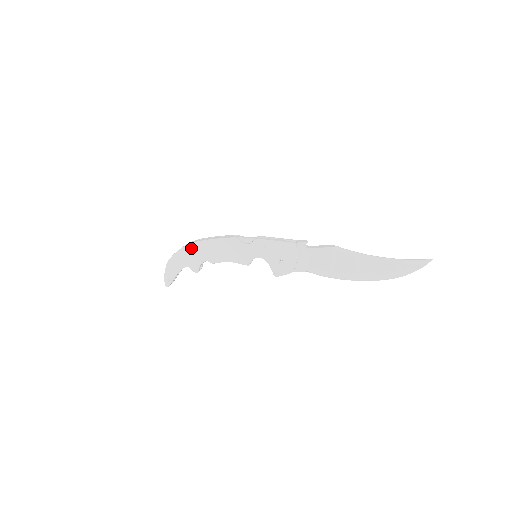
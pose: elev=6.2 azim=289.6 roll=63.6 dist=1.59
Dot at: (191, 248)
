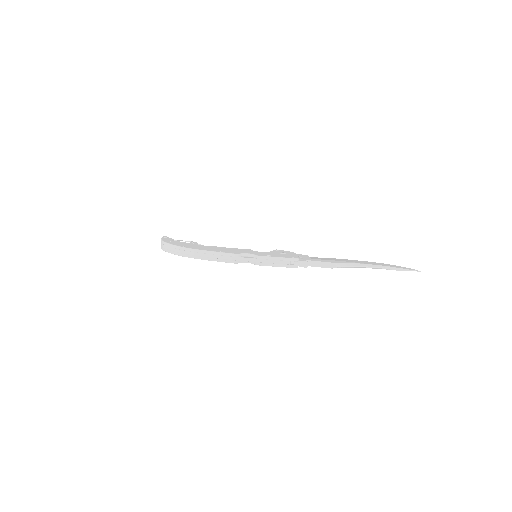
Dot at: (188, 257)
